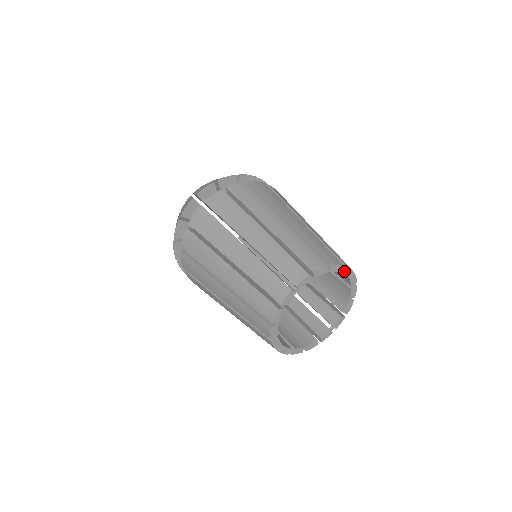
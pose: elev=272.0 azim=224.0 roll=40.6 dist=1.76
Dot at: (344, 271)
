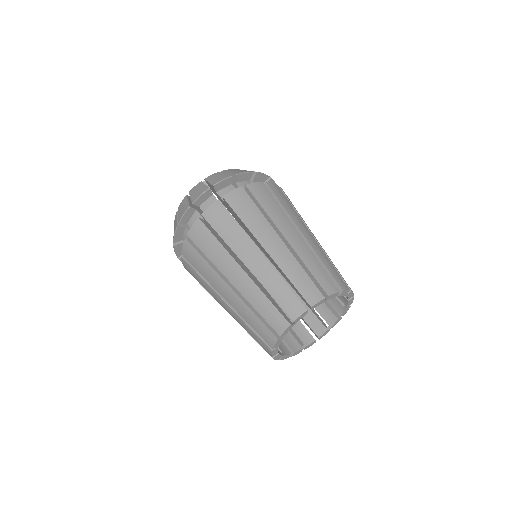
Dot at: (341, 294)
